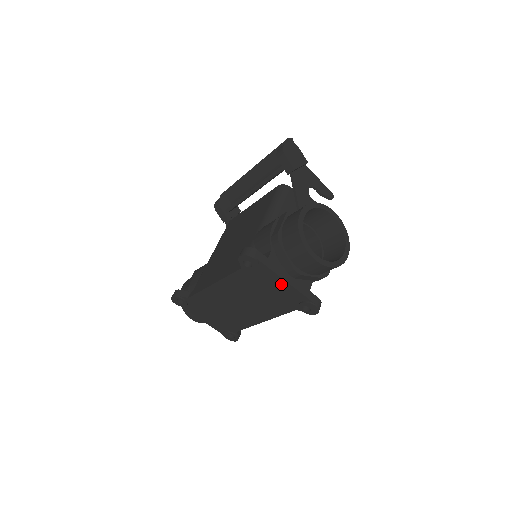
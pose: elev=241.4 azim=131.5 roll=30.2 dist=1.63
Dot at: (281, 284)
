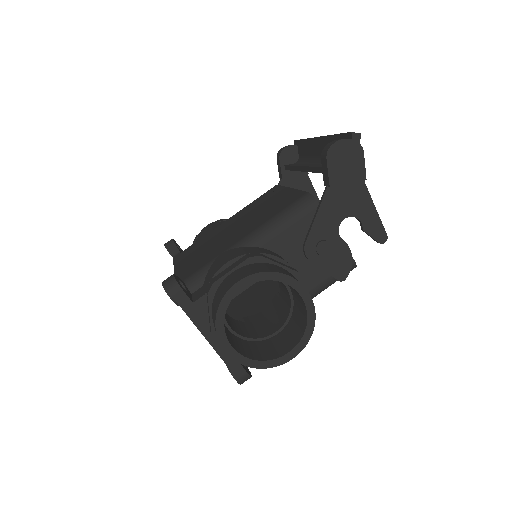
Dot at: occluded
